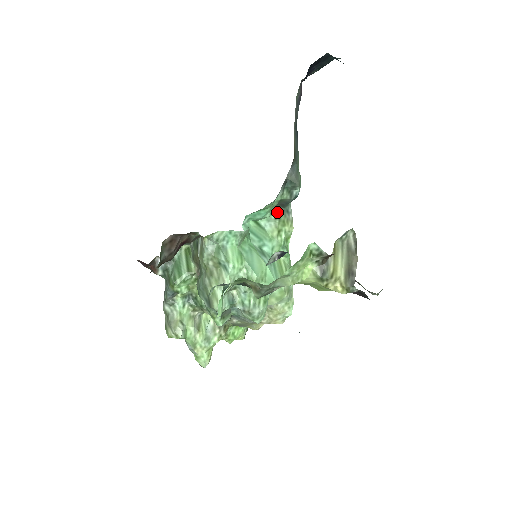
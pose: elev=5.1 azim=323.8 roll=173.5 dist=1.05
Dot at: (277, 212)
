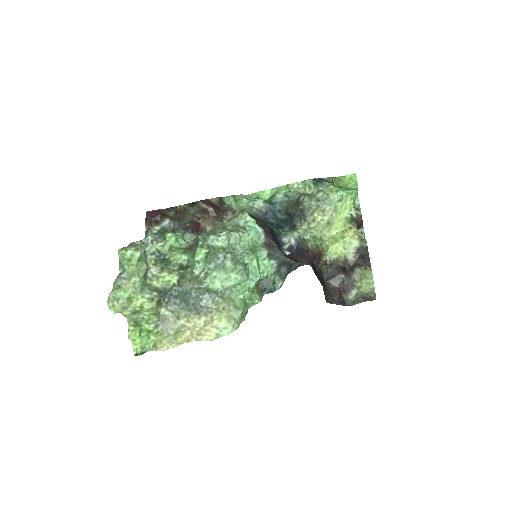
Dot at: (257, 285)
